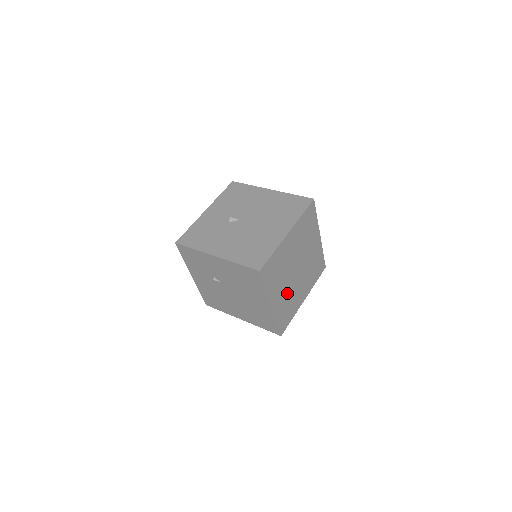
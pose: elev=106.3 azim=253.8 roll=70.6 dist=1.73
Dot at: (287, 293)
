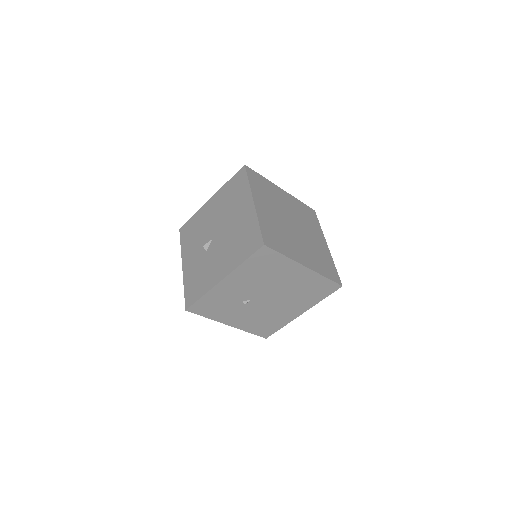
Dot at: (307, 249)
